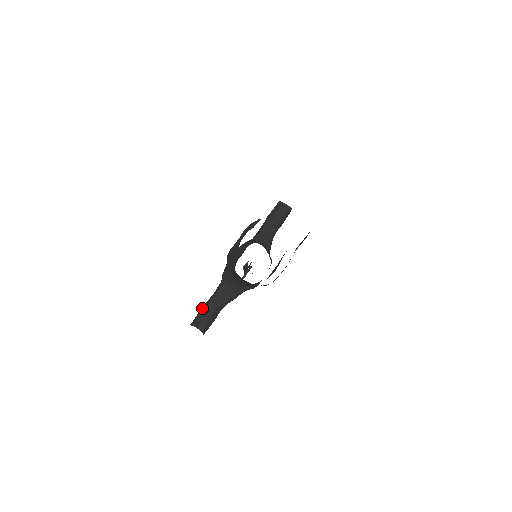
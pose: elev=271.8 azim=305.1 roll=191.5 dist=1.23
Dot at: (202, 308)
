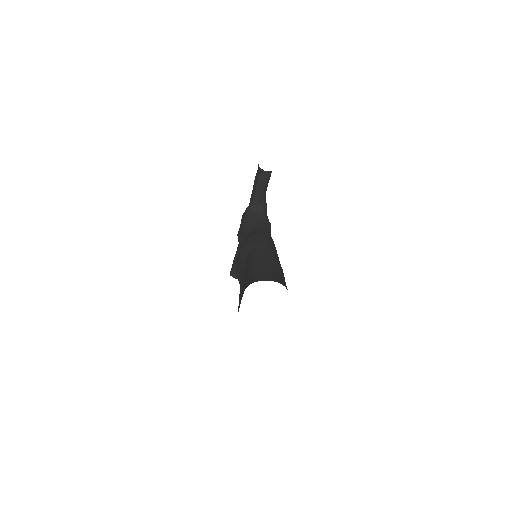
Dot at: (233, 264)
